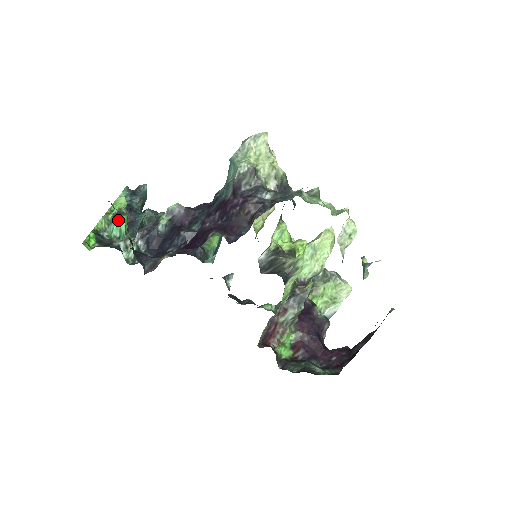
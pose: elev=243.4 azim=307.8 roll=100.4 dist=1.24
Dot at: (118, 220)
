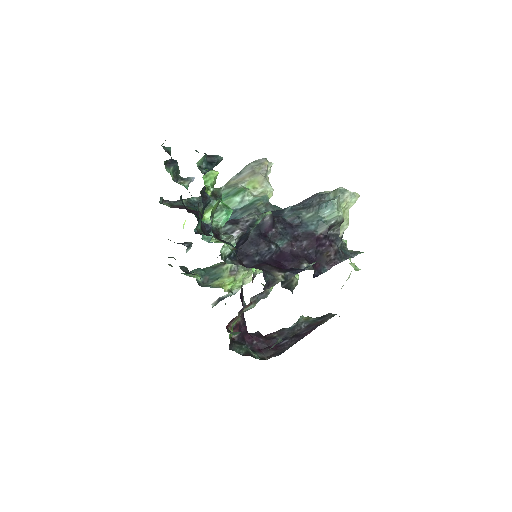
Dot at: (230, 210)
